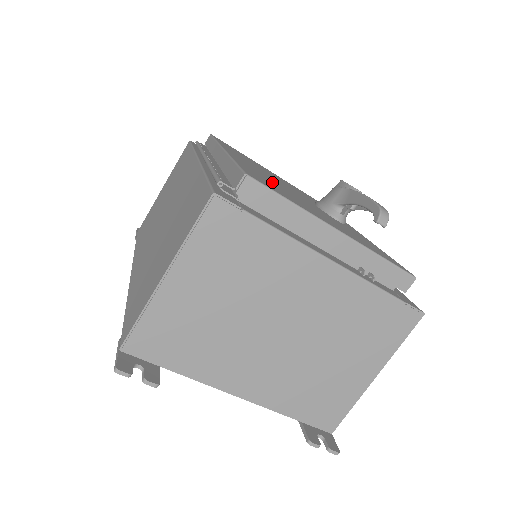
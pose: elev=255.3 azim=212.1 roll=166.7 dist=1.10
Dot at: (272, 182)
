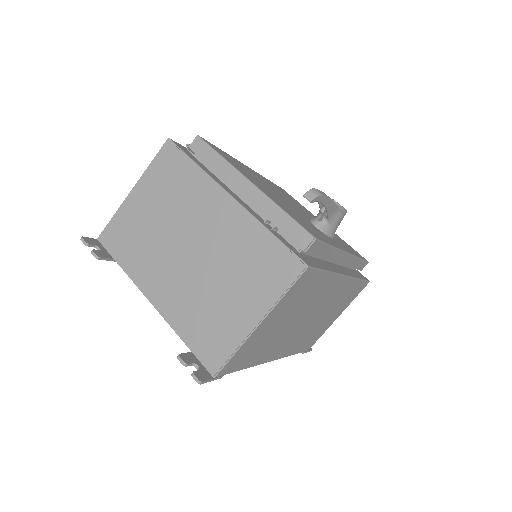
Dot at: (253, 175)
